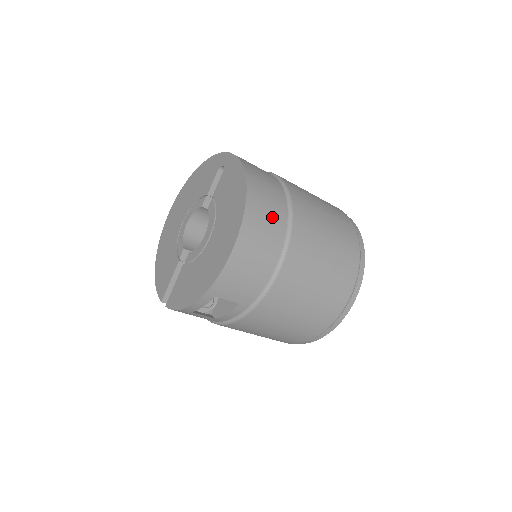
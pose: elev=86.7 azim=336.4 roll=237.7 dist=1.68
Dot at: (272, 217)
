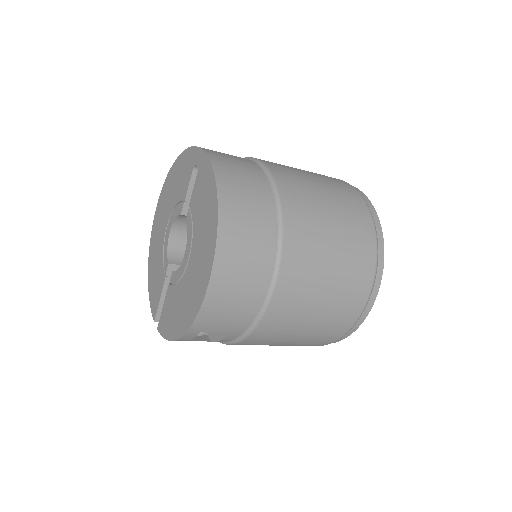
Dot at: (255, 236)
